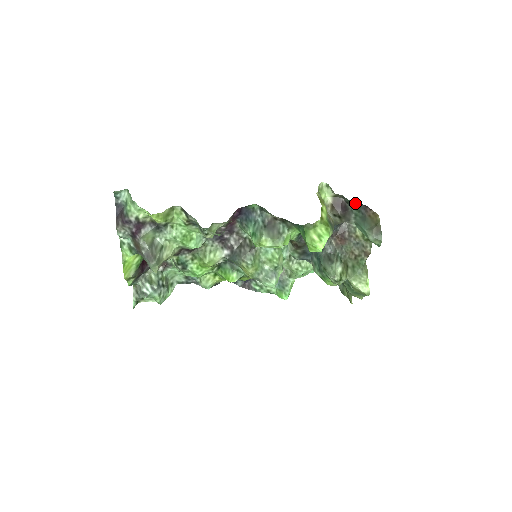
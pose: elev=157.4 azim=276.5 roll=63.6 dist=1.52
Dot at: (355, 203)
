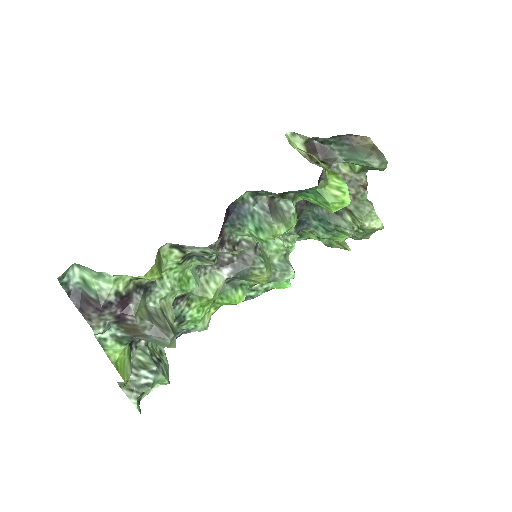
Dot at: (334, 138)
